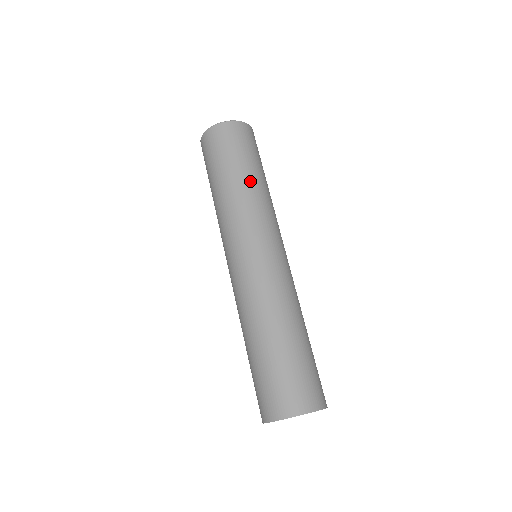
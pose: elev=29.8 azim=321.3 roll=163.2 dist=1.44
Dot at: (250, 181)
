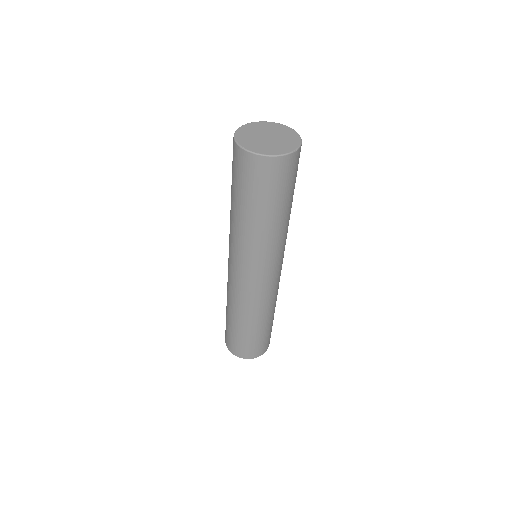
Dot at: (290, 213)
